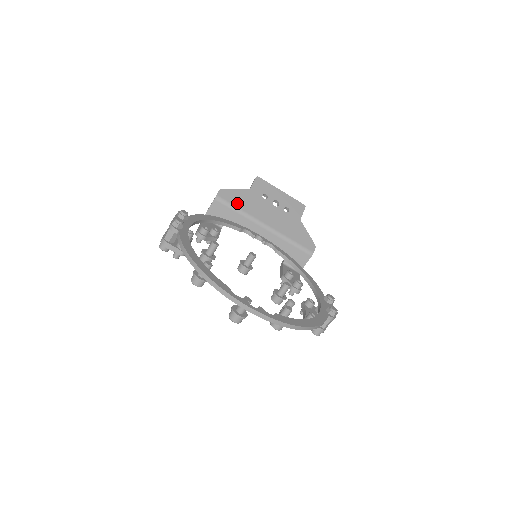
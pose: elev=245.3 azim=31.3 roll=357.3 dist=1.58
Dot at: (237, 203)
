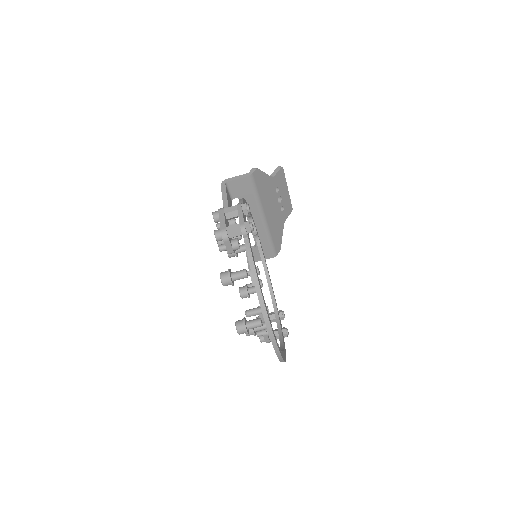
Dot at: (260, 188)
